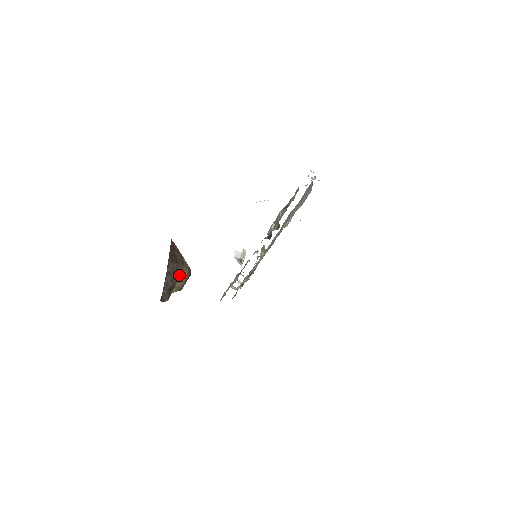
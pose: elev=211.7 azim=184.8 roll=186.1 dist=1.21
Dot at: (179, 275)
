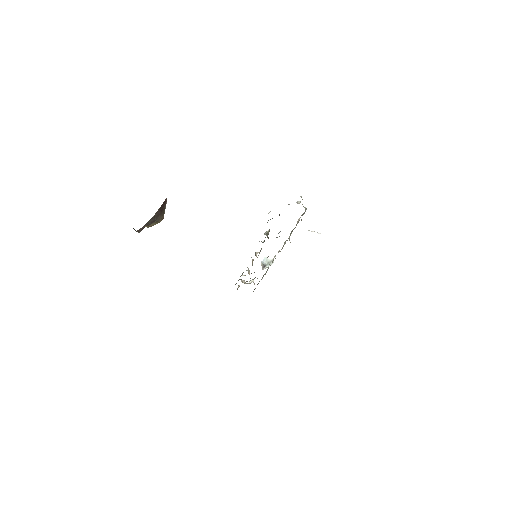
Dot at: (157, 220)
